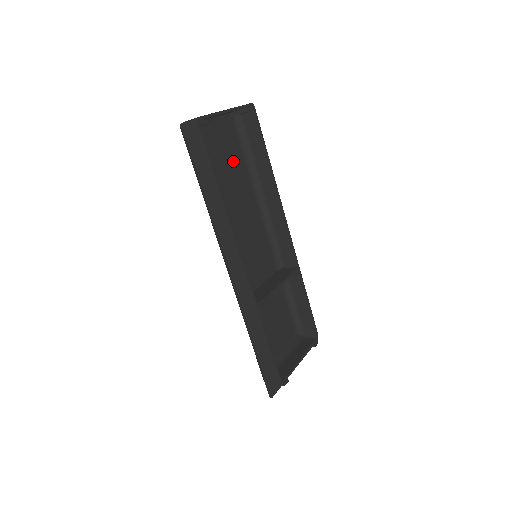
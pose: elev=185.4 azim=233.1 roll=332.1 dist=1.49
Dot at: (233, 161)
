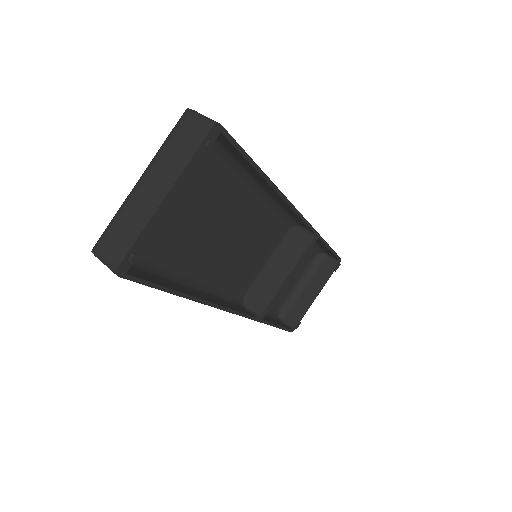
Dot at: (201, 187)
